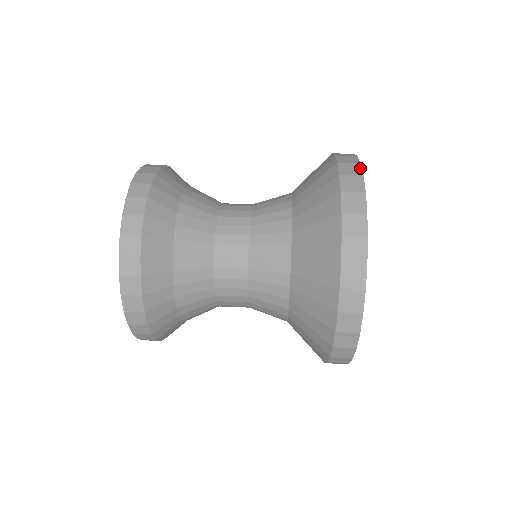
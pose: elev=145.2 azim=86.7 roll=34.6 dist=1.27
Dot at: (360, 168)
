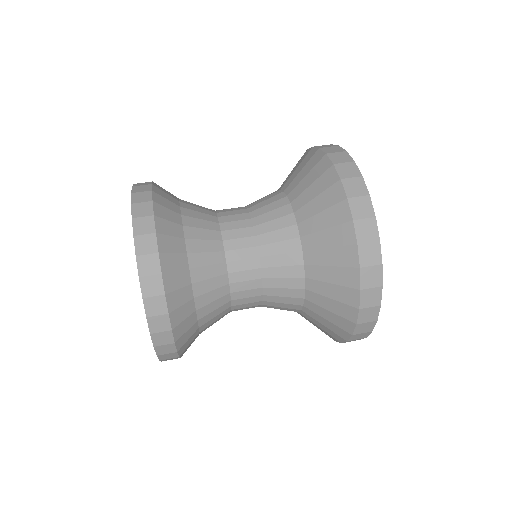
Dot at: (371, 205)
